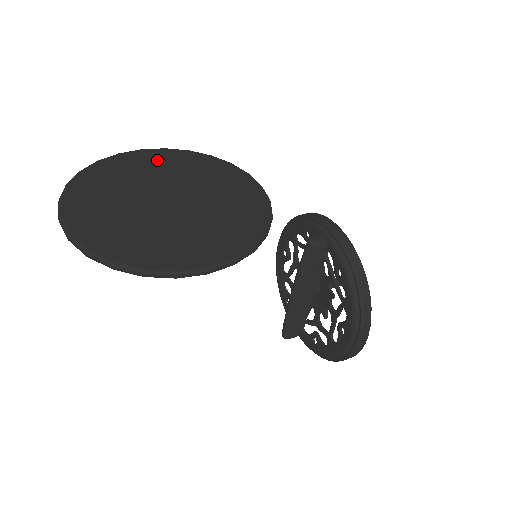
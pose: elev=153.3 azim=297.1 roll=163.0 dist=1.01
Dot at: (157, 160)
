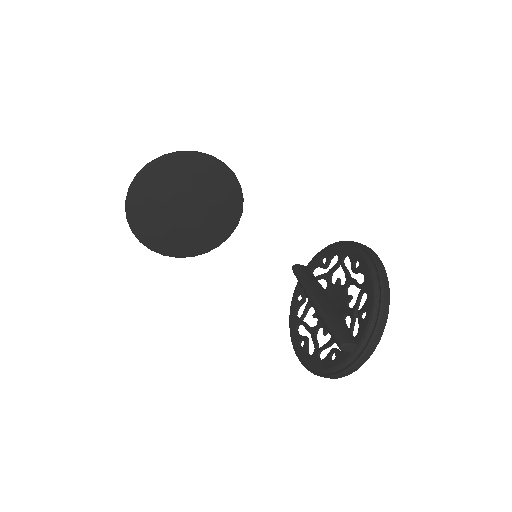
Dot at: occluded
